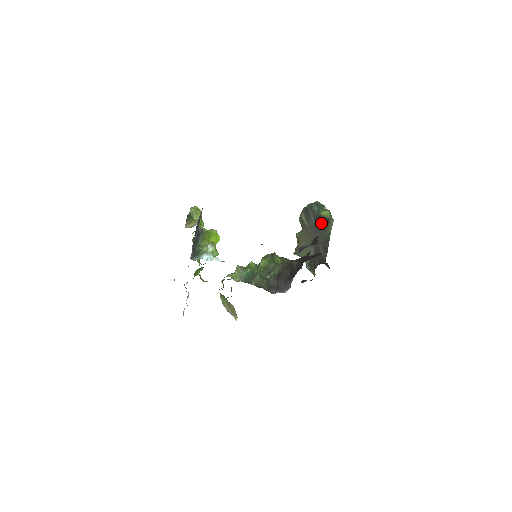
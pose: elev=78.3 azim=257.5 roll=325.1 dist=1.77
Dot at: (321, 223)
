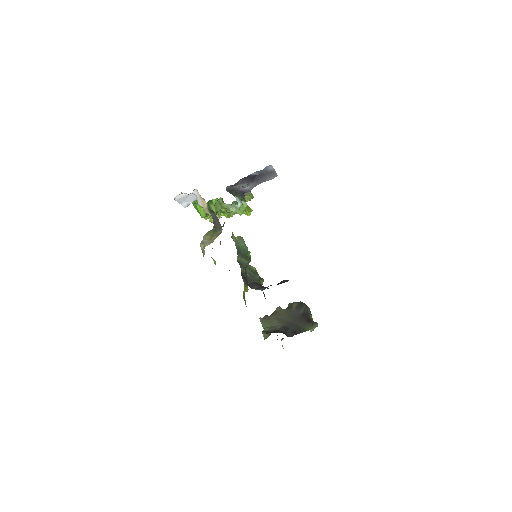
Dot at: (306, 318)
